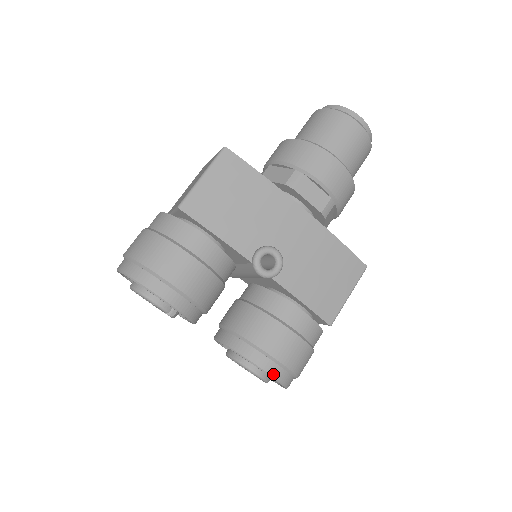
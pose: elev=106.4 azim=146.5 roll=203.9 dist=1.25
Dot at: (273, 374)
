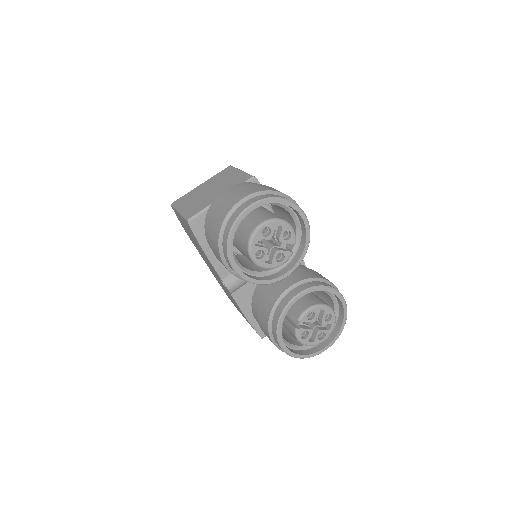
Dot at: (345, 304)
